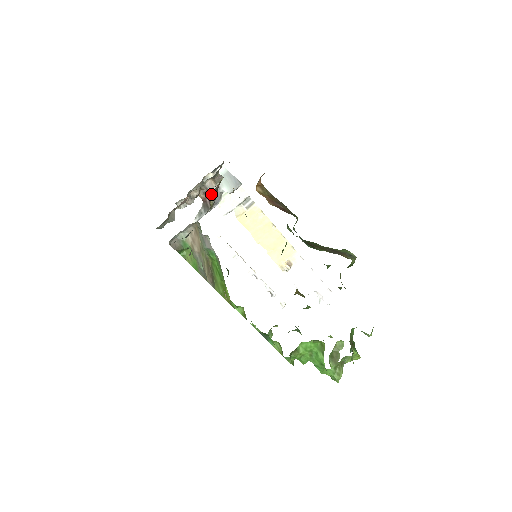
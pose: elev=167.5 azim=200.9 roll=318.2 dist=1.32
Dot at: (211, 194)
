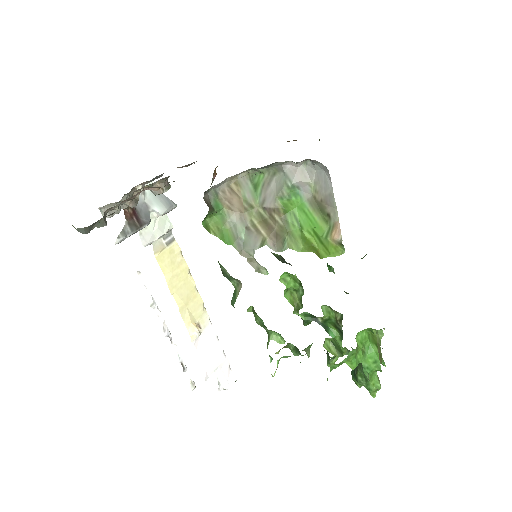
Dot at: occluded
